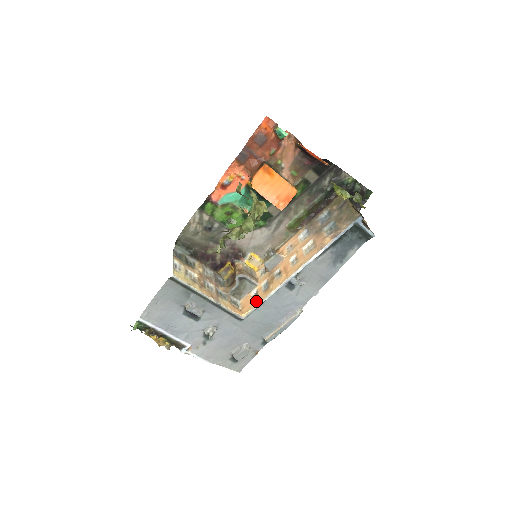
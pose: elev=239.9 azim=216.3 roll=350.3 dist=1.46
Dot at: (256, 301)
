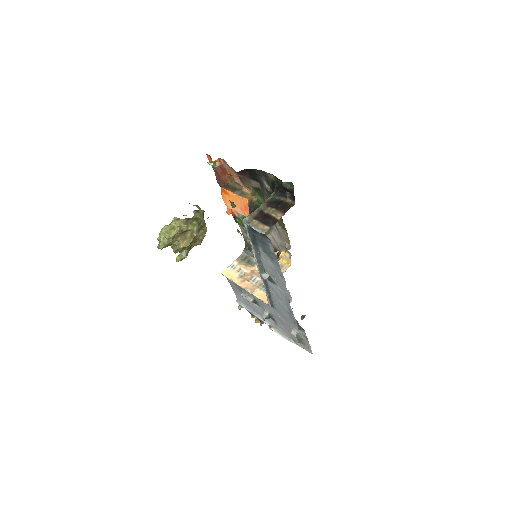
Dot at: occluded
